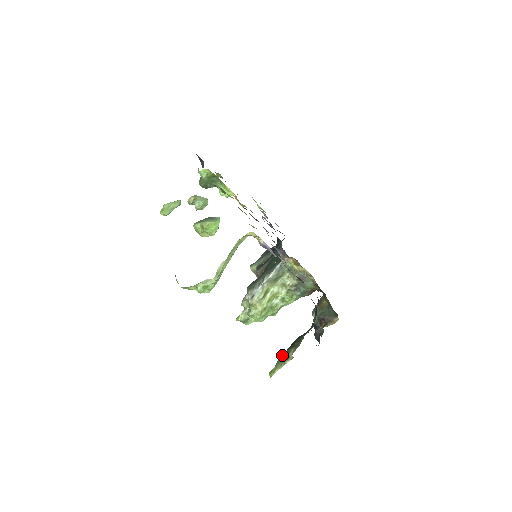
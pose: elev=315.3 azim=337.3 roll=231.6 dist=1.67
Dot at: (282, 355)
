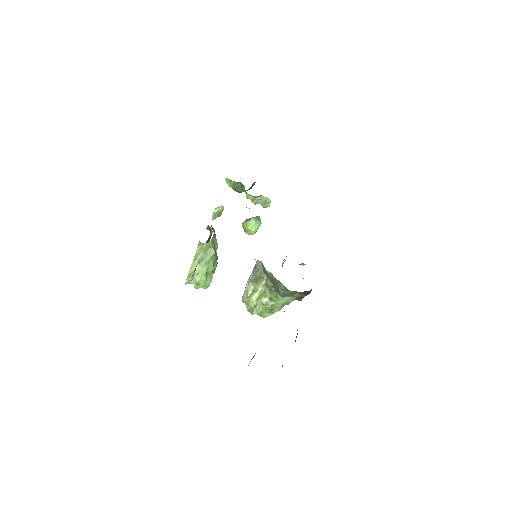
Dot at: occluded
